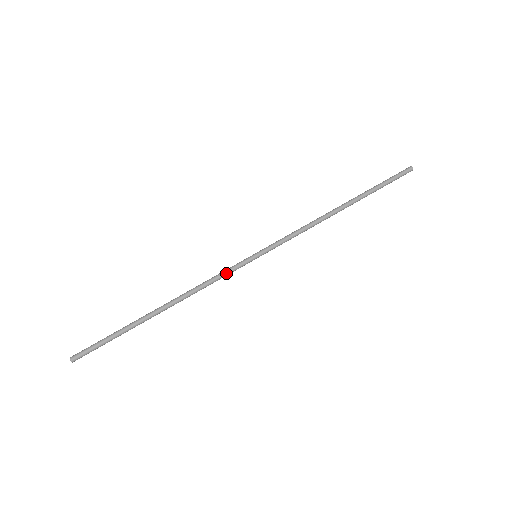
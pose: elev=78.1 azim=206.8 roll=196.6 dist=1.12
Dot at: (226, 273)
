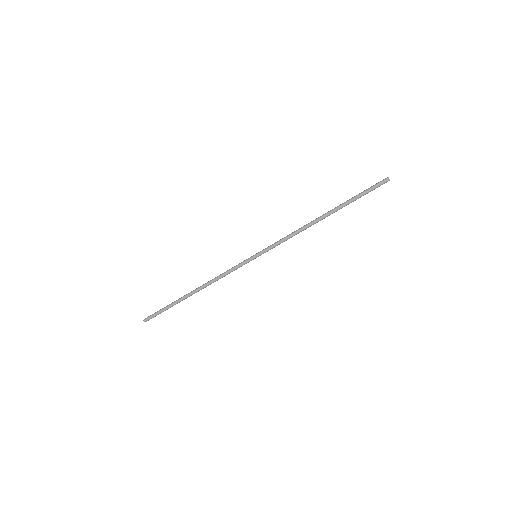
Dot at: (235, 269)
